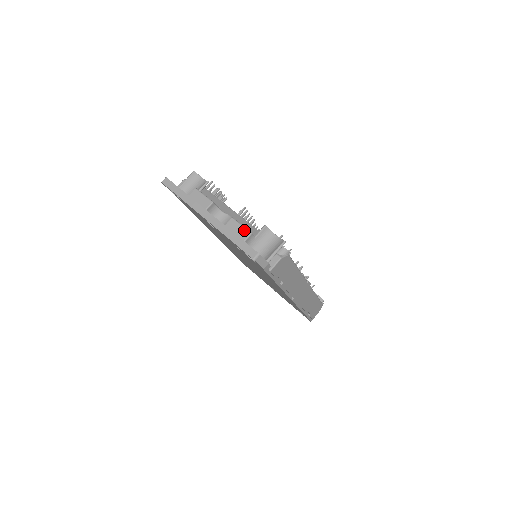
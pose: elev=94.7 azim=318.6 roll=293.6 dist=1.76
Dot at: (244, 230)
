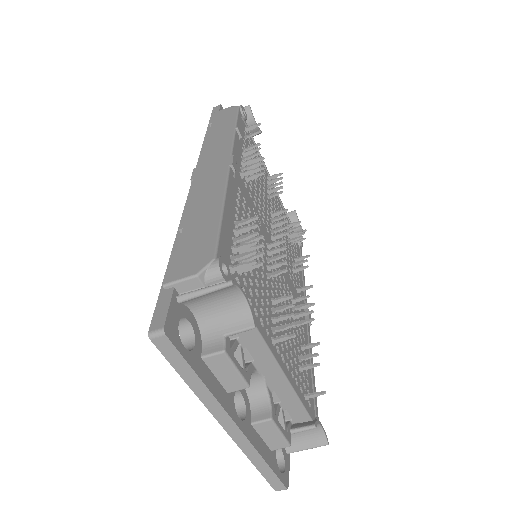
Dot at: (281, 441)
